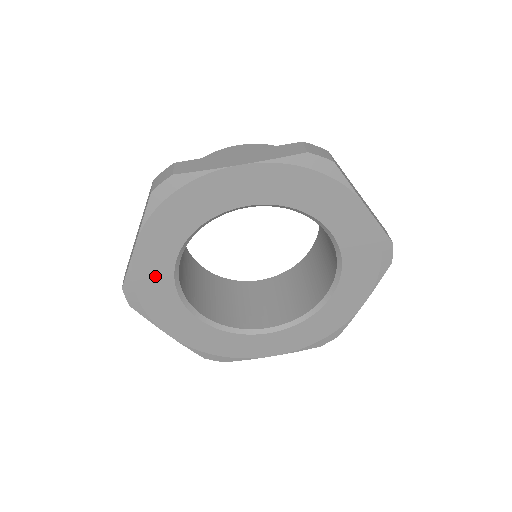
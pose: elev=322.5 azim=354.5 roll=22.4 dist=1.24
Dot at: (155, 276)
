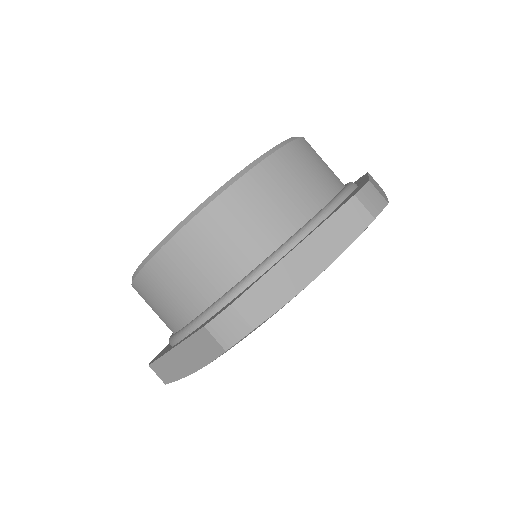
Dot at: occluded
